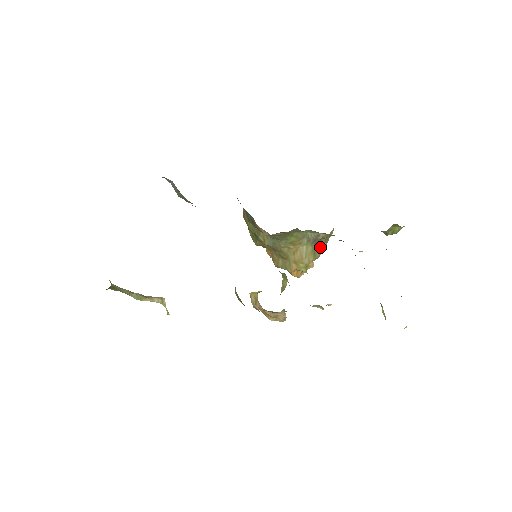
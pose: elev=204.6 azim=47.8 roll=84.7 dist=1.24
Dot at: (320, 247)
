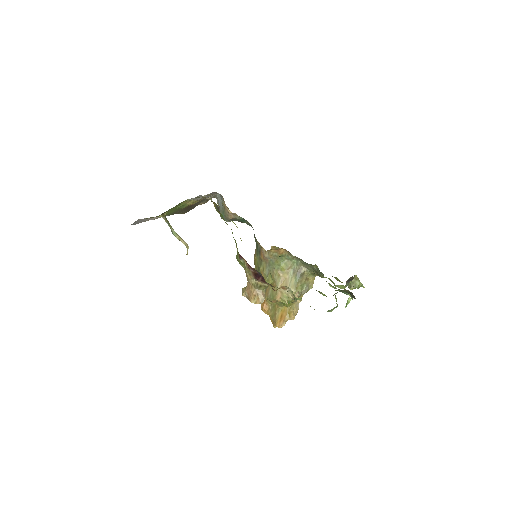
Dot at: (301, 283)
